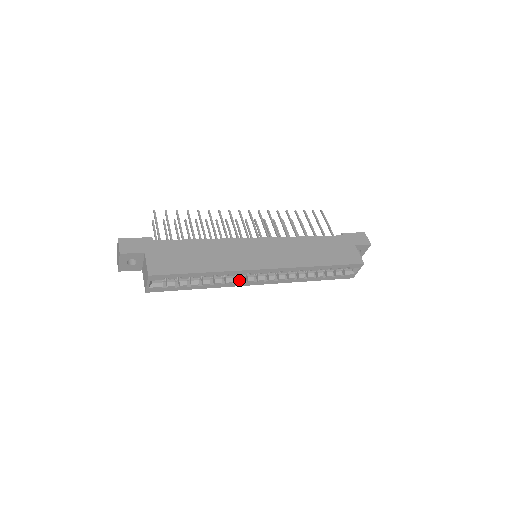
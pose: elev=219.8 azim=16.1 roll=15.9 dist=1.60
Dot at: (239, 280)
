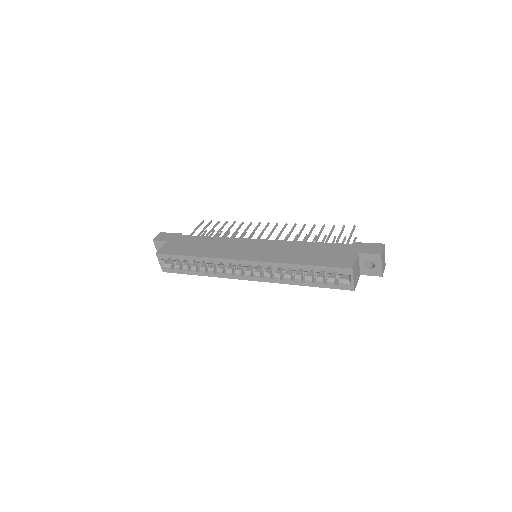
Dot at: (228, 271)
